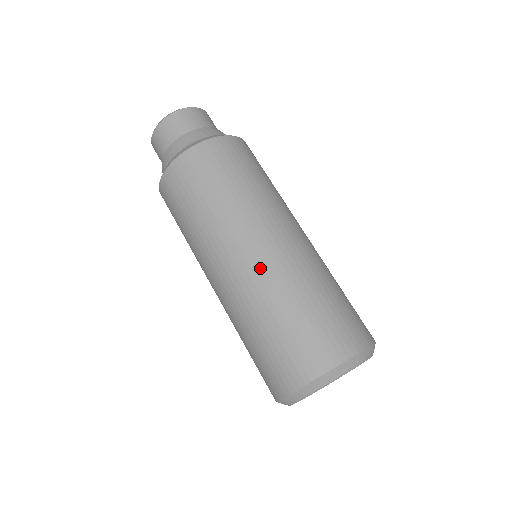
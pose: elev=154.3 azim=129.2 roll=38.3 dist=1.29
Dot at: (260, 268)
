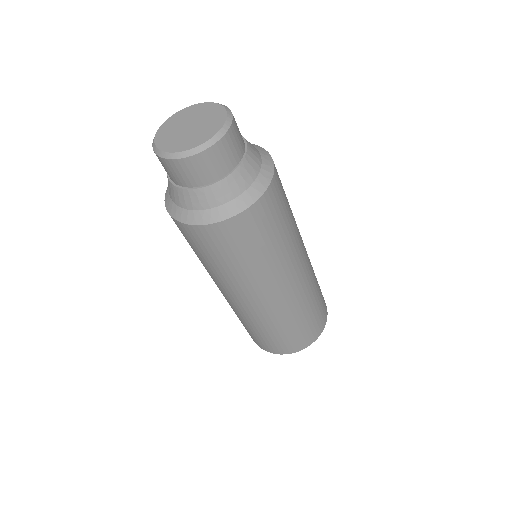
Dot at: (295, 295)
